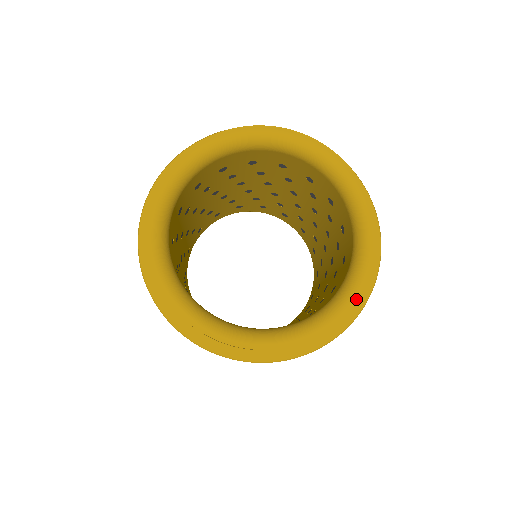
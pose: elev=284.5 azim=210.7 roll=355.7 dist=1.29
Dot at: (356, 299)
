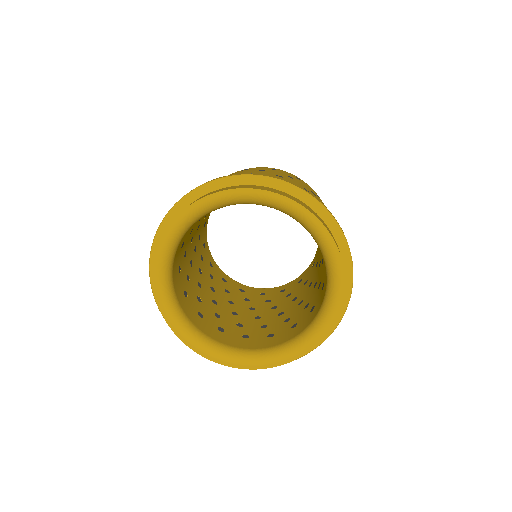
Dot at: (342, 278)
